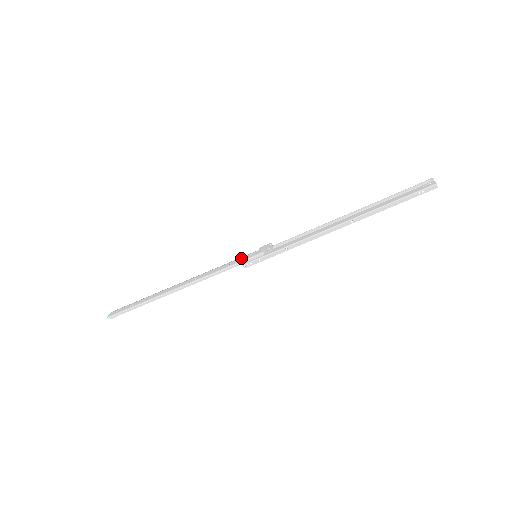
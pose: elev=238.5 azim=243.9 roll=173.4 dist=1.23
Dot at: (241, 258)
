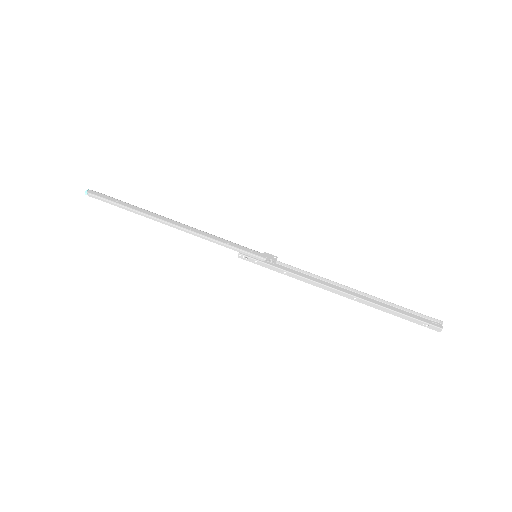
Dot at: (243, 247)
